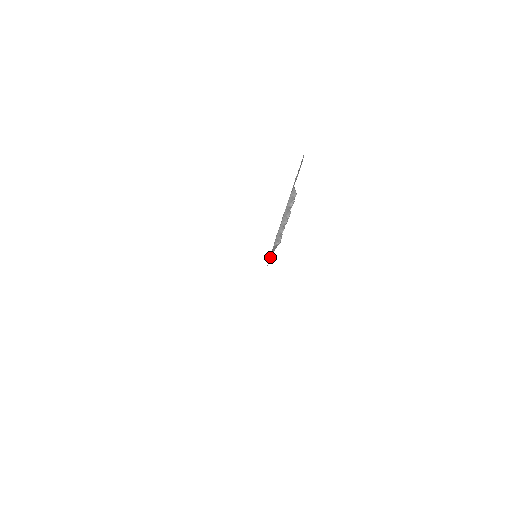
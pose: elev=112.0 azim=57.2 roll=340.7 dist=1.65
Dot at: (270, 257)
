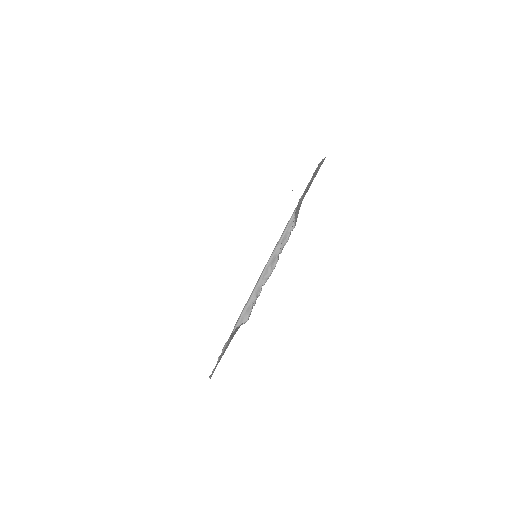
Dot at: (234, 333)
